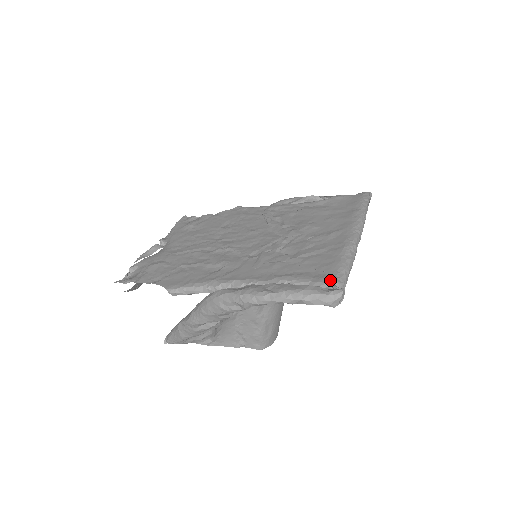
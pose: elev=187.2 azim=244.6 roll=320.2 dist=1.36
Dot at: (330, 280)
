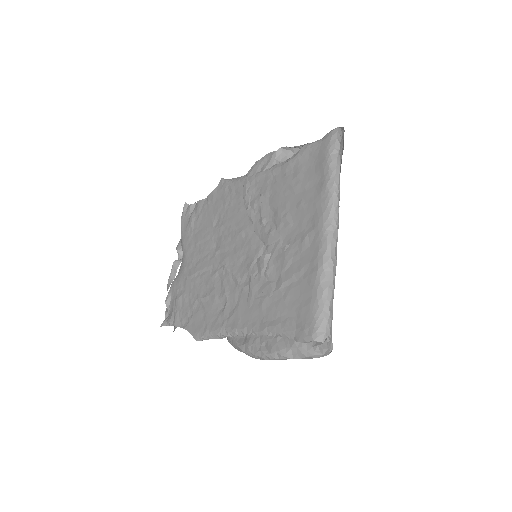
Dot at: (310, 336)
